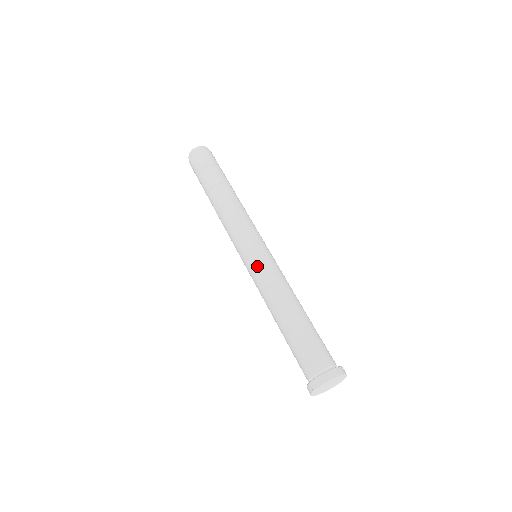
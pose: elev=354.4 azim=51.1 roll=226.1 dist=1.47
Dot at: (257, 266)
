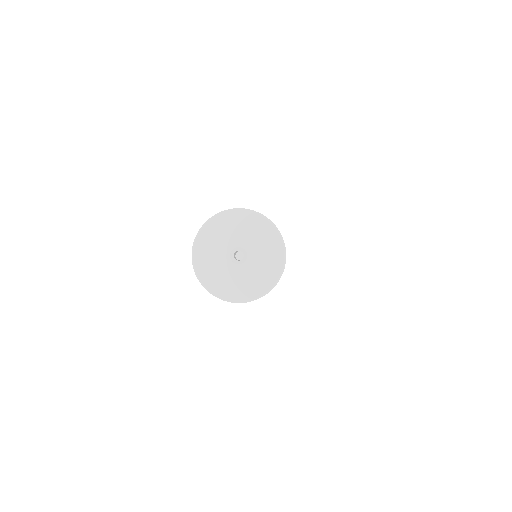
Dot at: occluded
